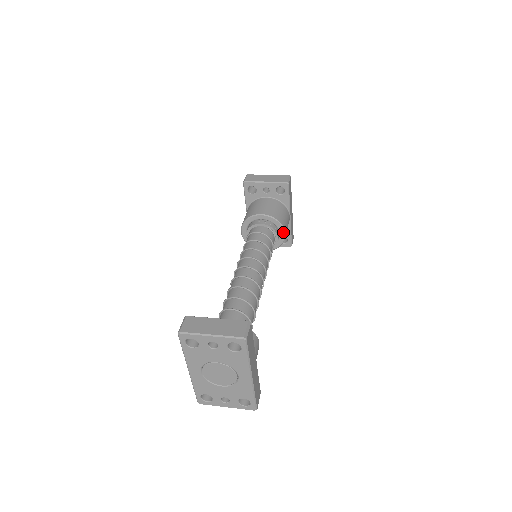
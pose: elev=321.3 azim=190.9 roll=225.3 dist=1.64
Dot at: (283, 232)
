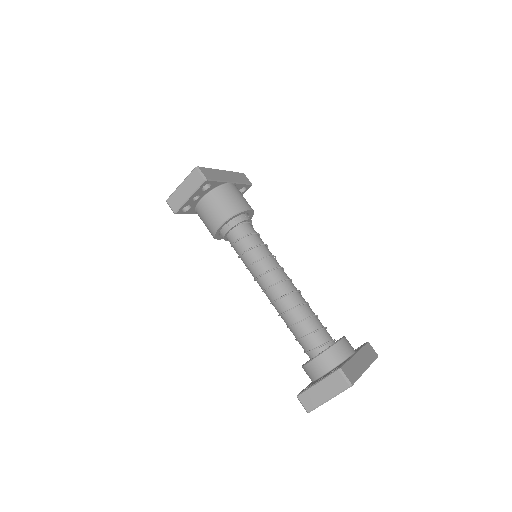
Dot at: (247, 211)
